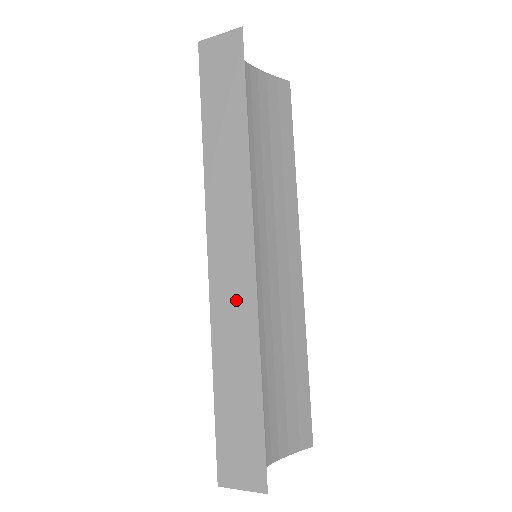
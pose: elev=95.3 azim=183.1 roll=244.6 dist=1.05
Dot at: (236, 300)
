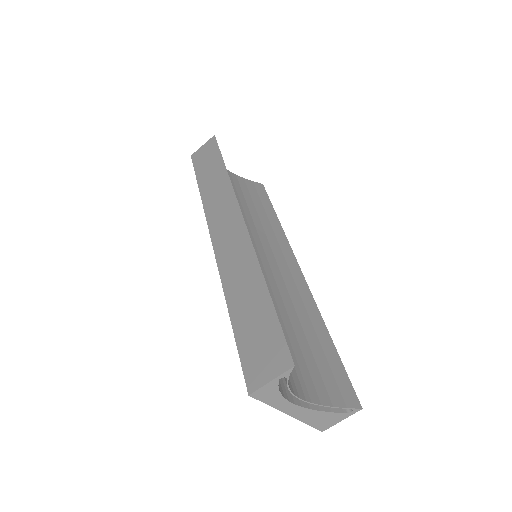
Dot at: (236, 251)
